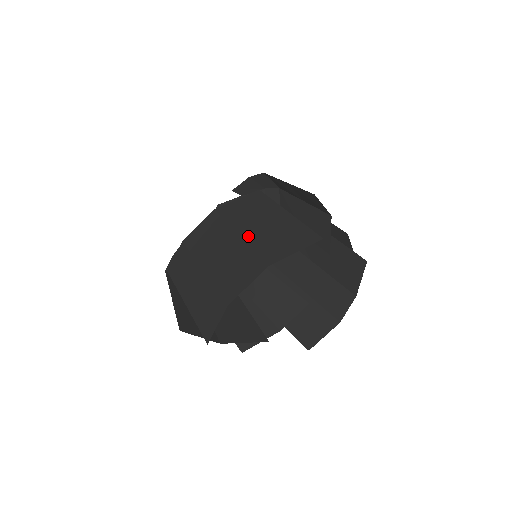
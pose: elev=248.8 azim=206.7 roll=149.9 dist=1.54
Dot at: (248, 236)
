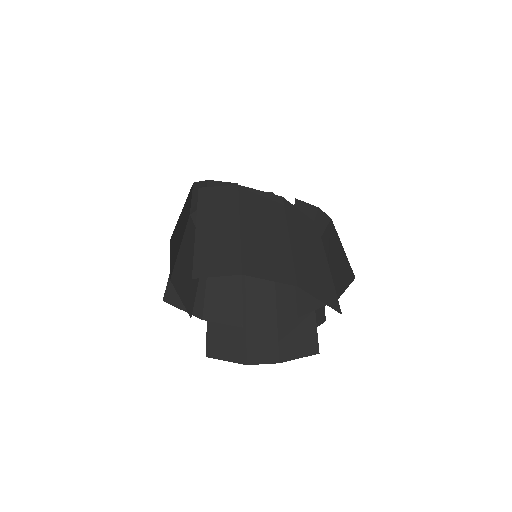
Dot at: (296, 247)
